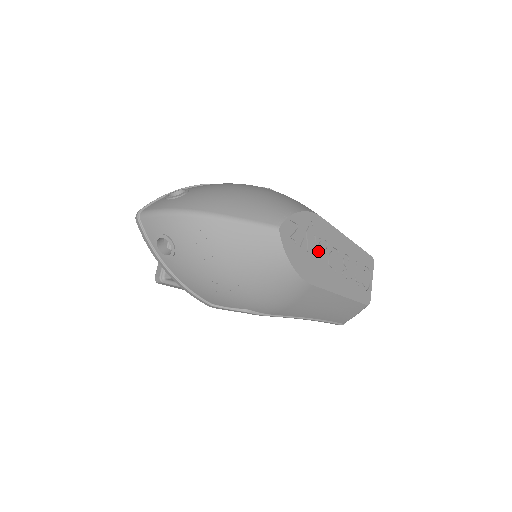
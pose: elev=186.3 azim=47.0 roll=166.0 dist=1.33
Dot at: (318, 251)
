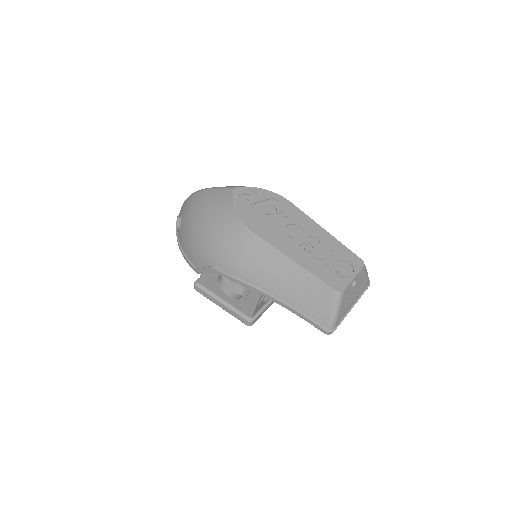
Dot at: (275, 219)
